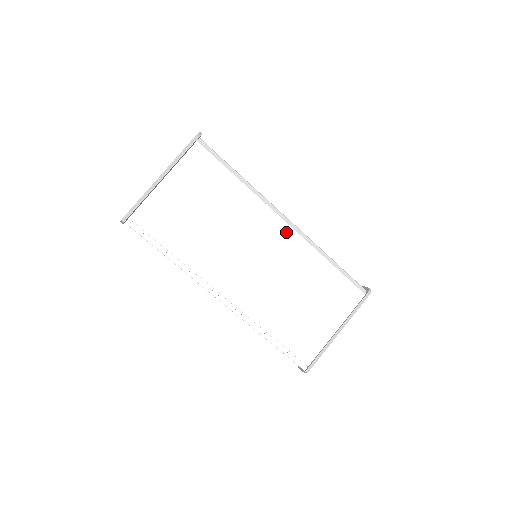
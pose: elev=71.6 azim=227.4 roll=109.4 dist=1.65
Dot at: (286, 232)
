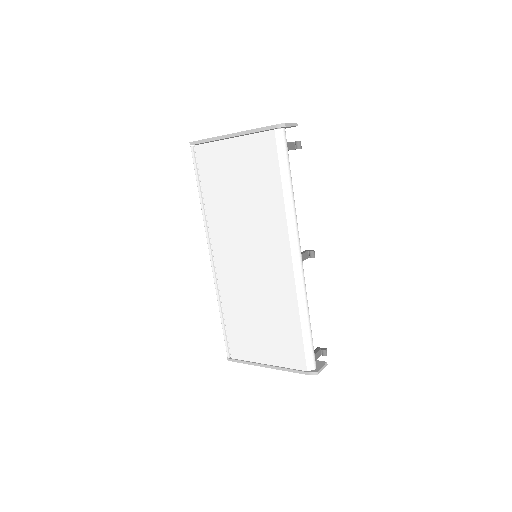
Dot at: (286, 264)
